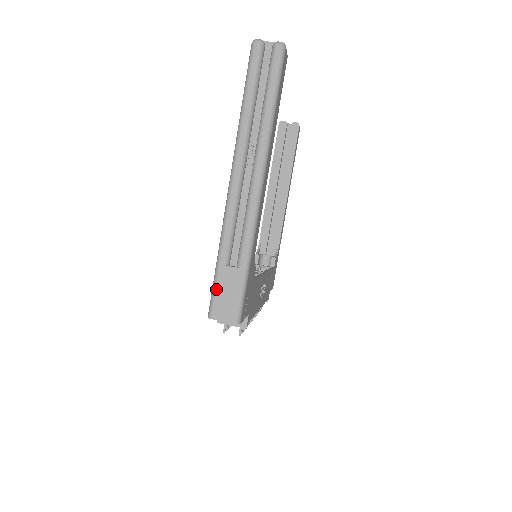
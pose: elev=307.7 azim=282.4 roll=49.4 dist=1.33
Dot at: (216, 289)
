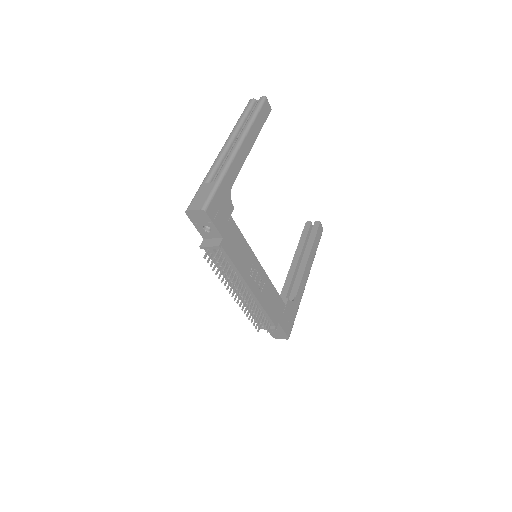
Dot at: (195, 195)
